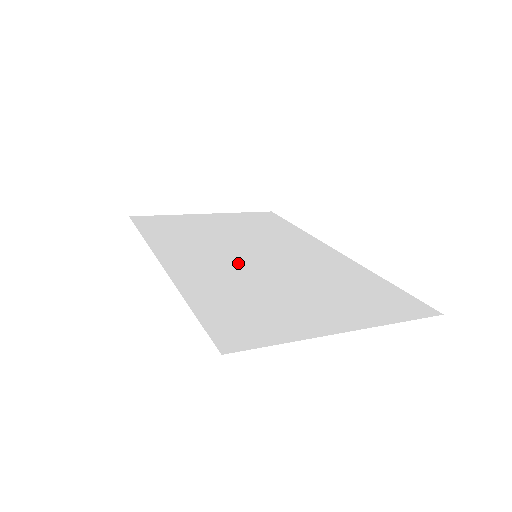
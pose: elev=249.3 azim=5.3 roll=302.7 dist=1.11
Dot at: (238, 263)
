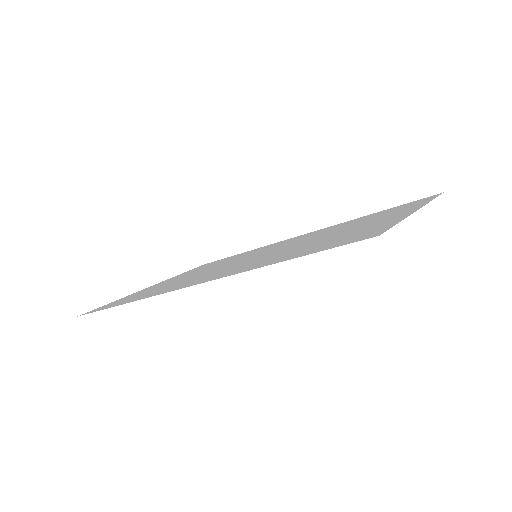
Dot at: (253, 259)
